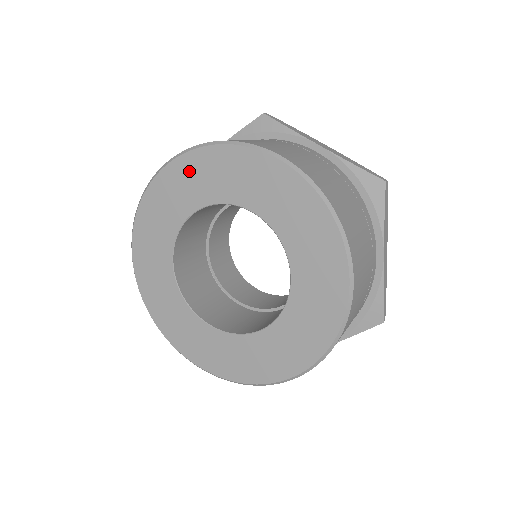
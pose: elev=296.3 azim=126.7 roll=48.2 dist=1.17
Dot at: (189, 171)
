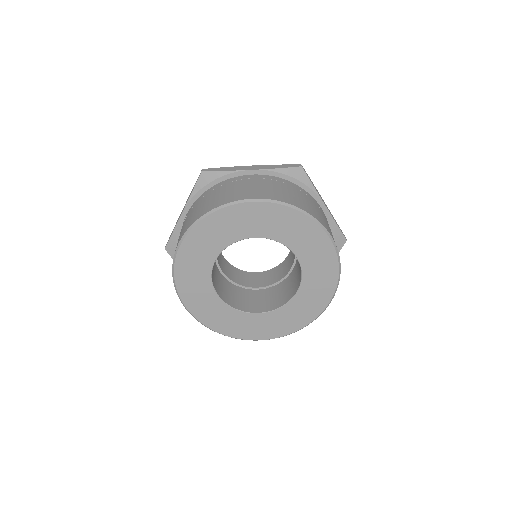
Dot at: (198, 240)
